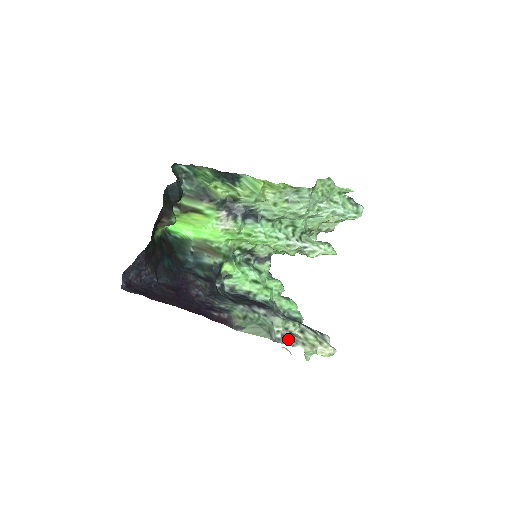
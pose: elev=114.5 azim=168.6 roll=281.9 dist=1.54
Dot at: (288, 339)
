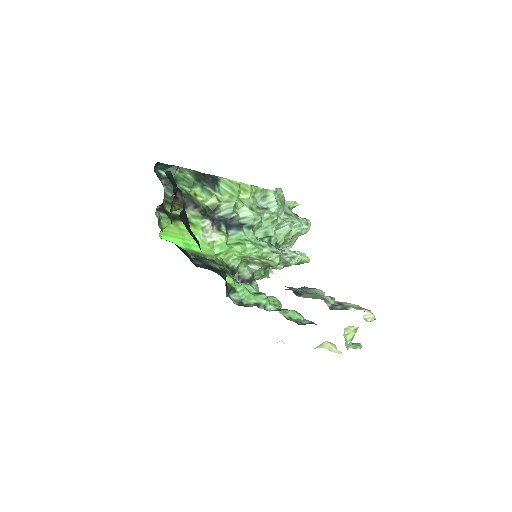
Dot at: (338, 306)
